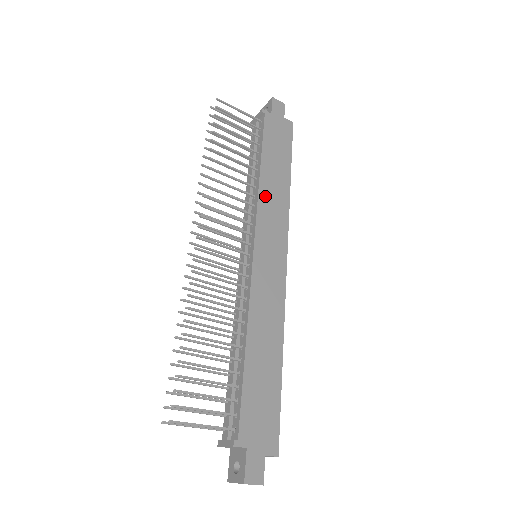
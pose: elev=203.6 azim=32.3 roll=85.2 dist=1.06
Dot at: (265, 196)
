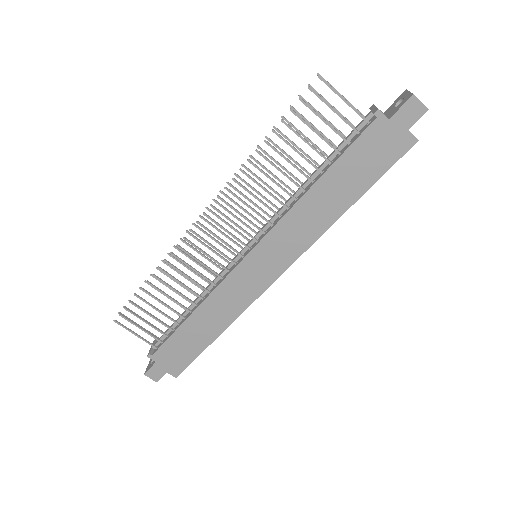
Dot at: (296, 216)
